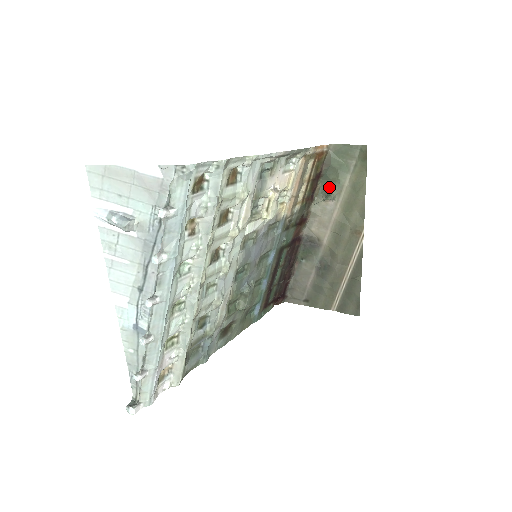
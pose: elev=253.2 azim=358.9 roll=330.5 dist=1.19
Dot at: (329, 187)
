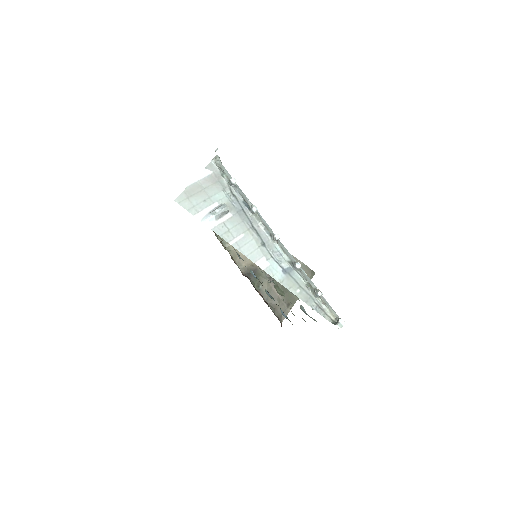
Dot at: occluded
